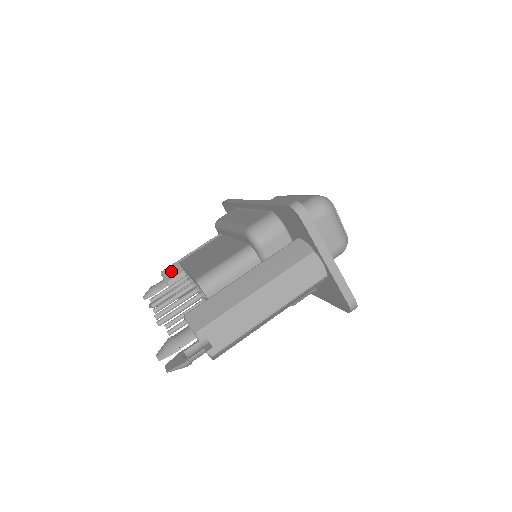
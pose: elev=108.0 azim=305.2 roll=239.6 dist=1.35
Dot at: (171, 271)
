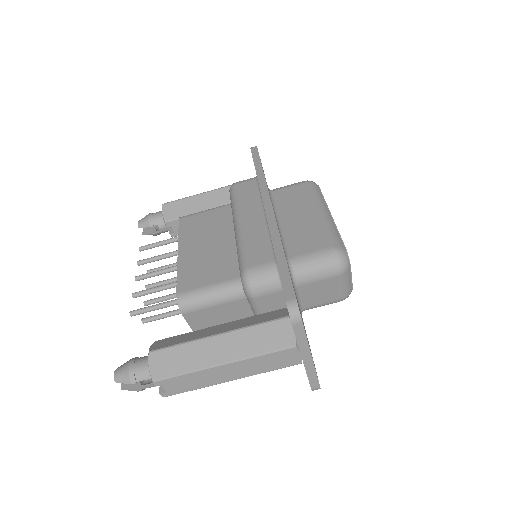
Dot at: (172, 209)
